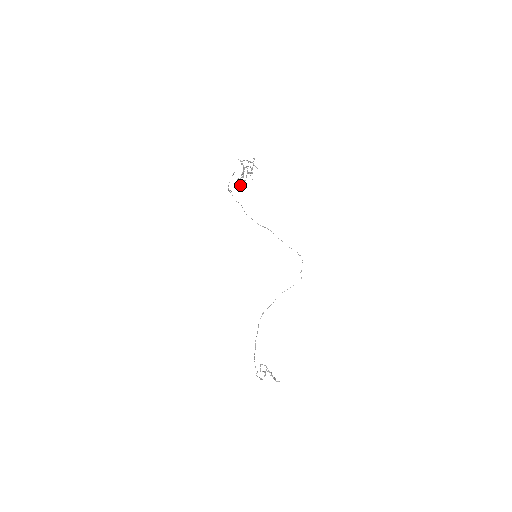
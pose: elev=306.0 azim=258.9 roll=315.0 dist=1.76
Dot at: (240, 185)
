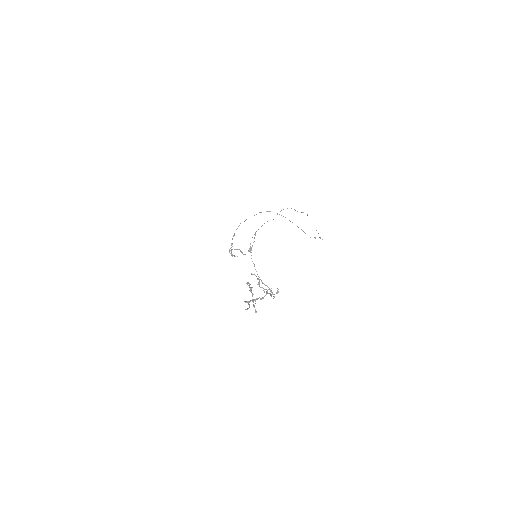
Dot at: occluded
